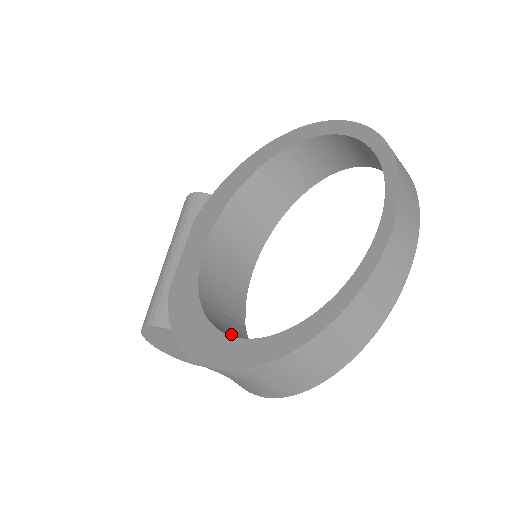
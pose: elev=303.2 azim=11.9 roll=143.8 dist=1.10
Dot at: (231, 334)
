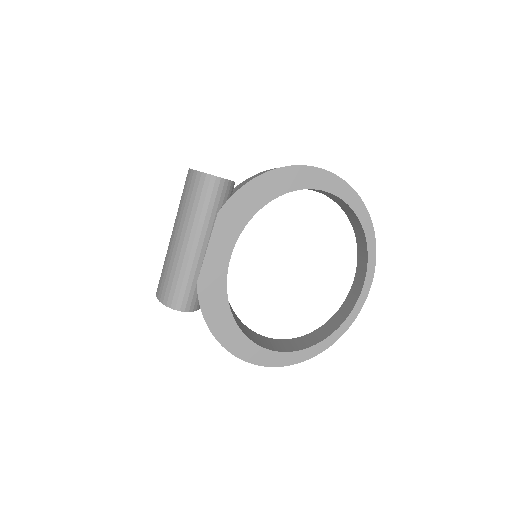
Dot at: (235, 317)
